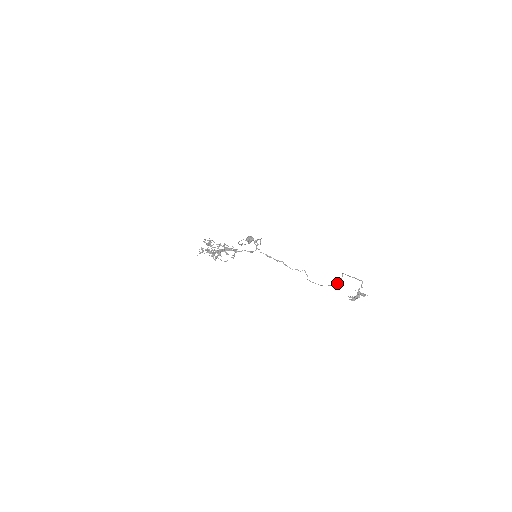
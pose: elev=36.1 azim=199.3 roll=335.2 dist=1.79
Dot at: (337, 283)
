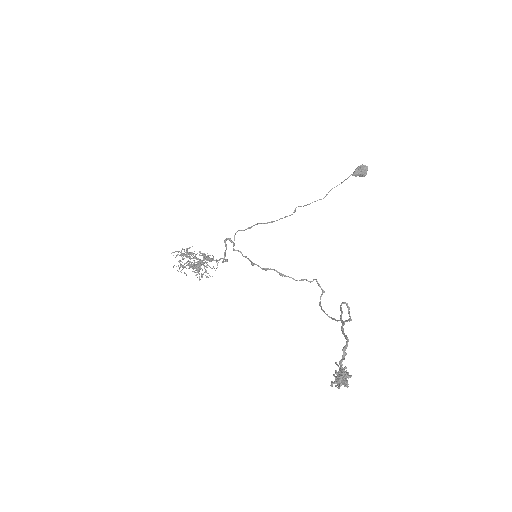
Dot at: (348, 319)
